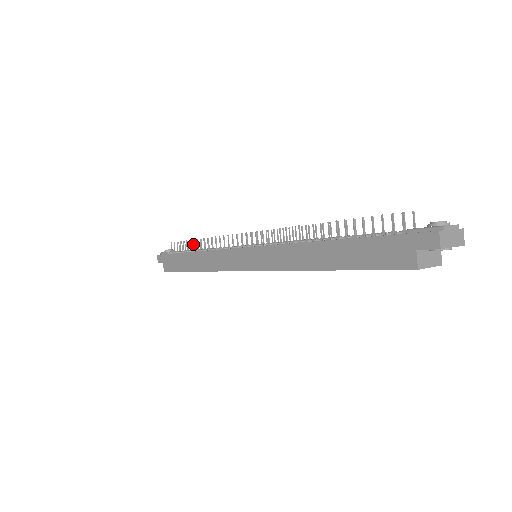
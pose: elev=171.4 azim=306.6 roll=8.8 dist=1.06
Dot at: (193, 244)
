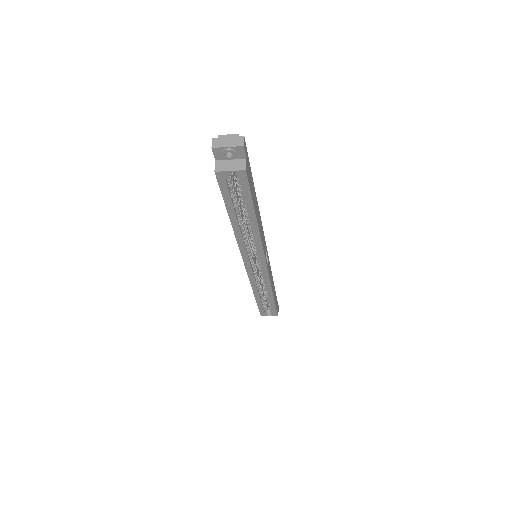
Dot at: occluded
